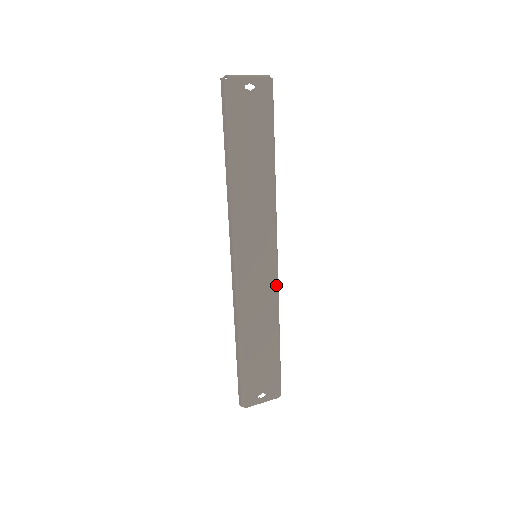
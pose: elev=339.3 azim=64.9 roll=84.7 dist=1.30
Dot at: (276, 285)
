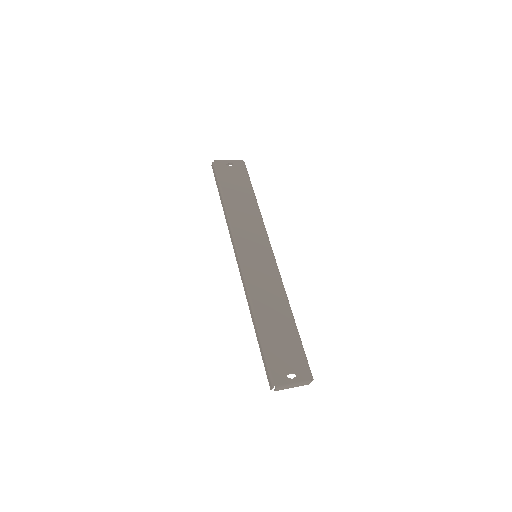
Dot at: (279, 276)
